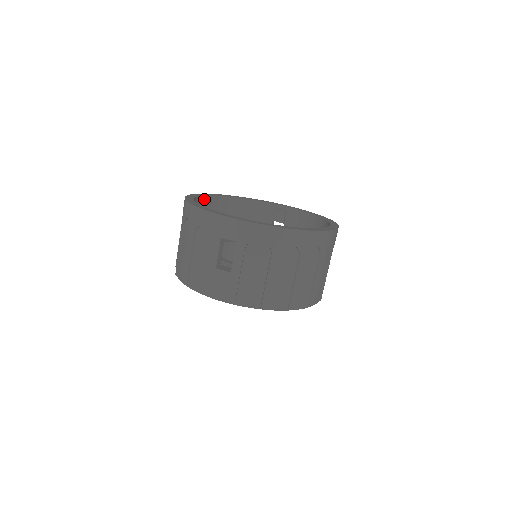
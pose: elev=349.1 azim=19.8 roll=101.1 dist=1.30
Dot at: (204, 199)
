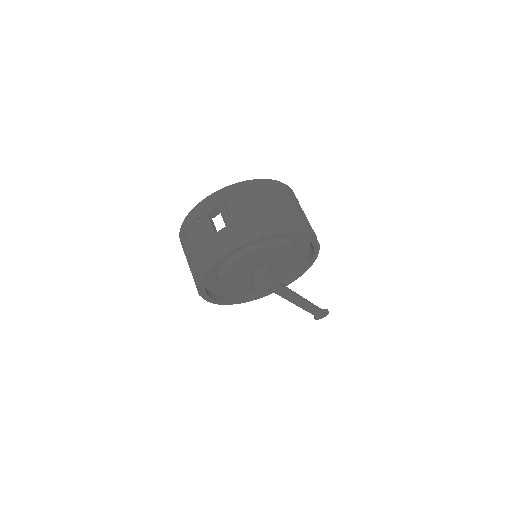
Dot at: occluded
